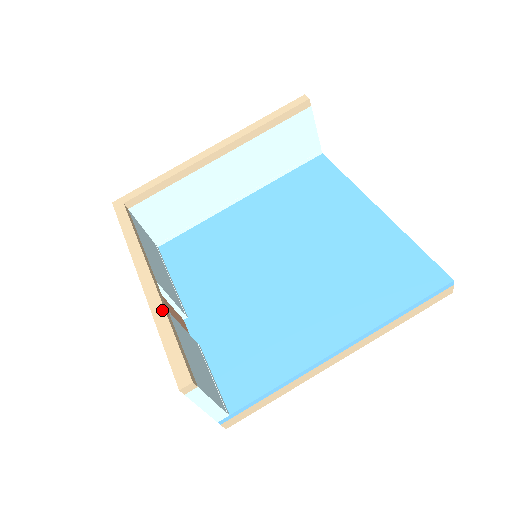
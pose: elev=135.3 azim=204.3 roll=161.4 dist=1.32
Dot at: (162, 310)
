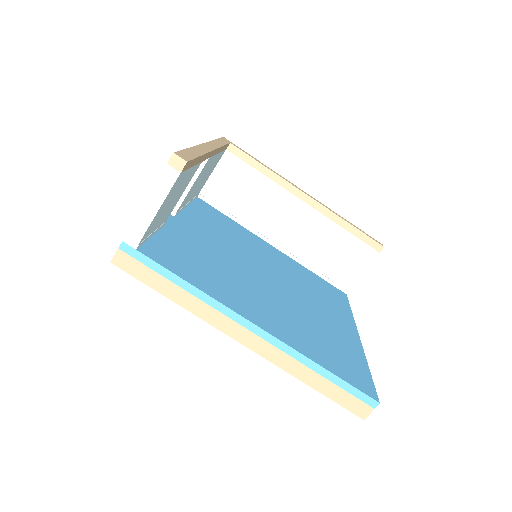
Dot at: (204, 152)
